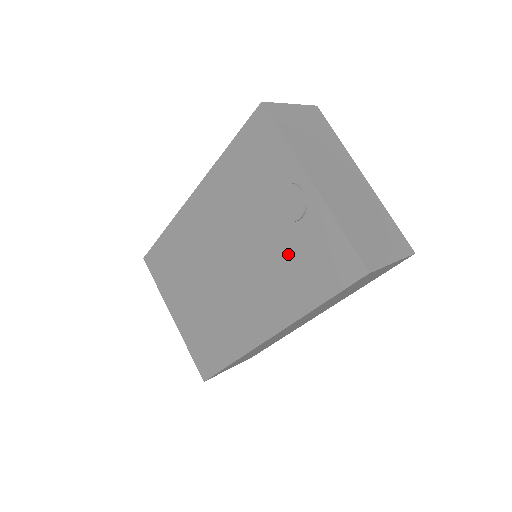
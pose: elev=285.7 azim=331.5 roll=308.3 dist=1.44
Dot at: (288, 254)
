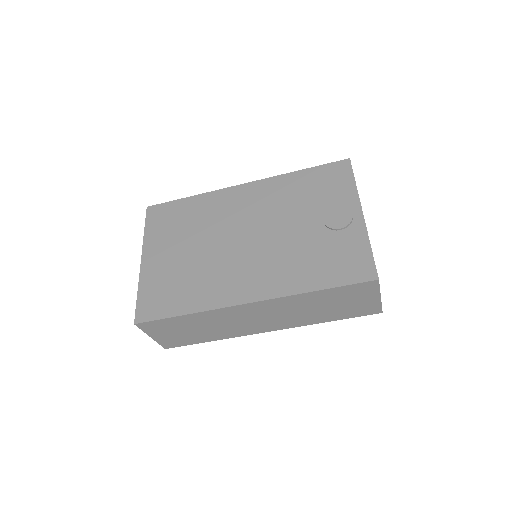
Dot at: (313, 248)
